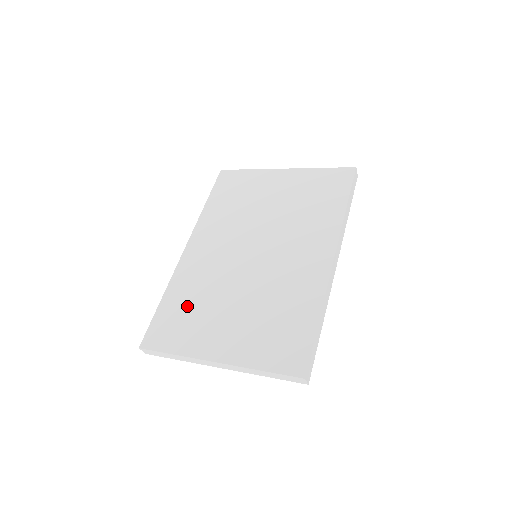
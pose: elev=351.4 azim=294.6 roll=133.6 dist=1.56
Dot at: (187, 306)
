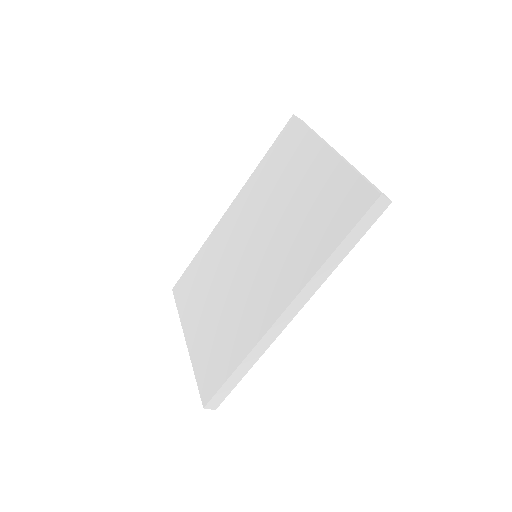
Dot at: (200, 275)
